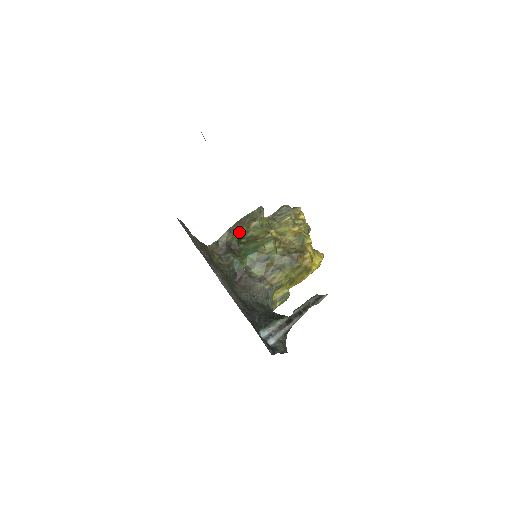
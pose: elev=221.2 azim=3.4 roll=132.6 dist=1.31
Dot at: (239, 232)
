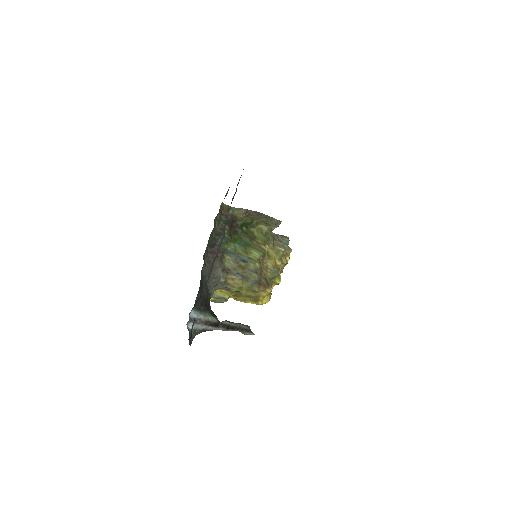
Dot at: (250, 220)
